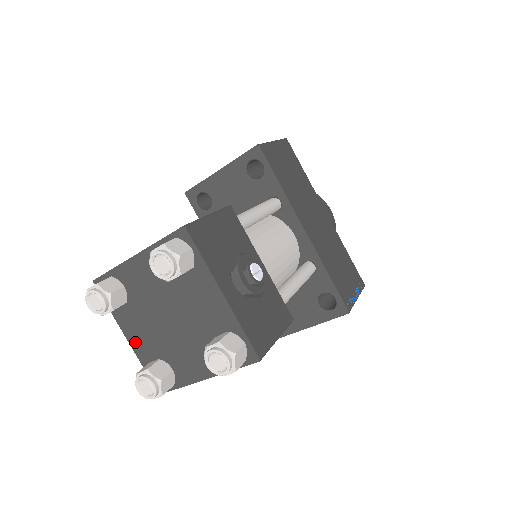
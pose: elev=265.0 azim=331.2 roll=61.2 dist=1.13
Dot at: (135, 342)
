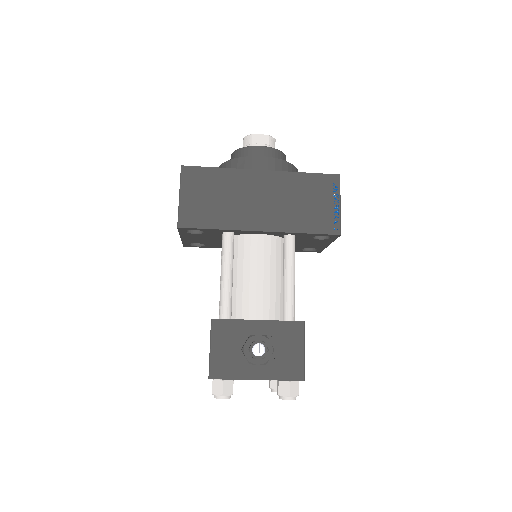
Dot at: occluded
